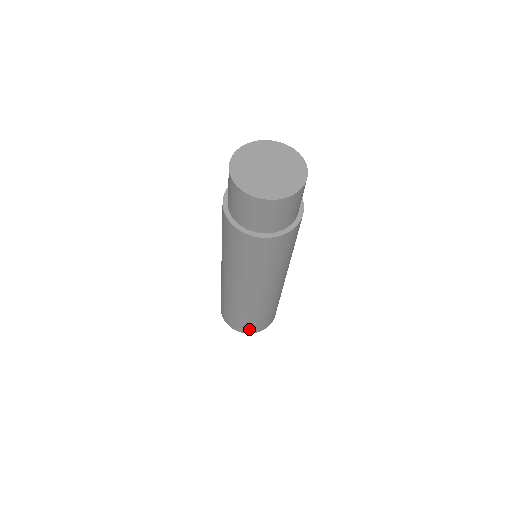
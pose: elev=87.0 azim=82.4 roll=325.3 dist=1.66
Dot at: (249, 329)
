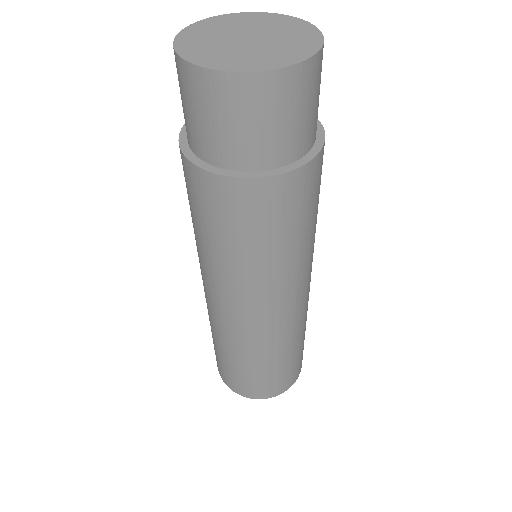
Dot at: (259, 391)
